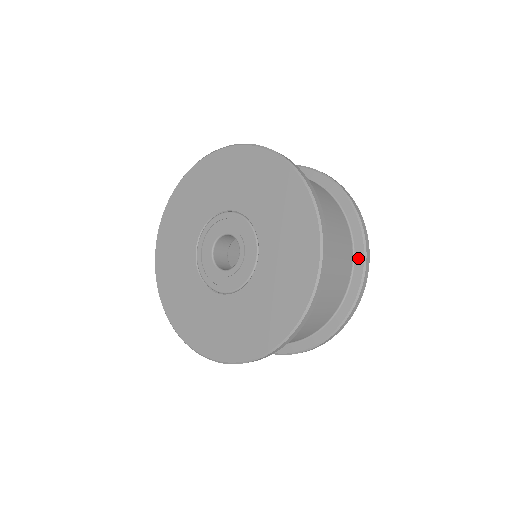
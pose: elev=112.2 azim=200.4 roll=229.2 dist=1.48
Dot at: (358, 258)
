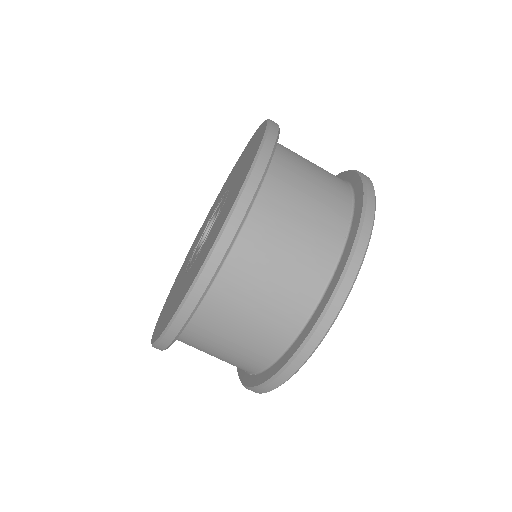
Dot at: (357, 208)
